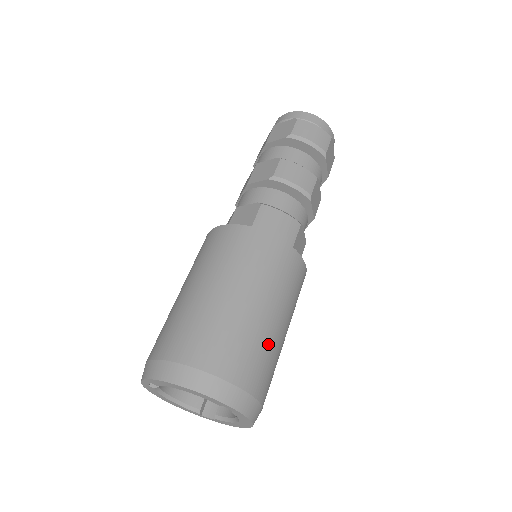
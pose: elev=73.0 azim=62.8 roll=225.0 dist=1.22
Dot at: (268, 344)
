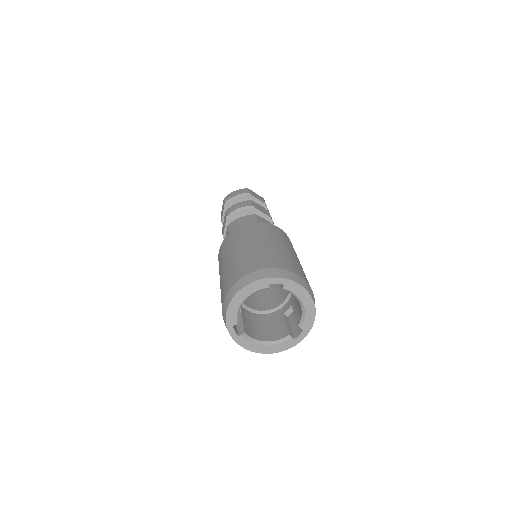
Dot at: (275, 252)
